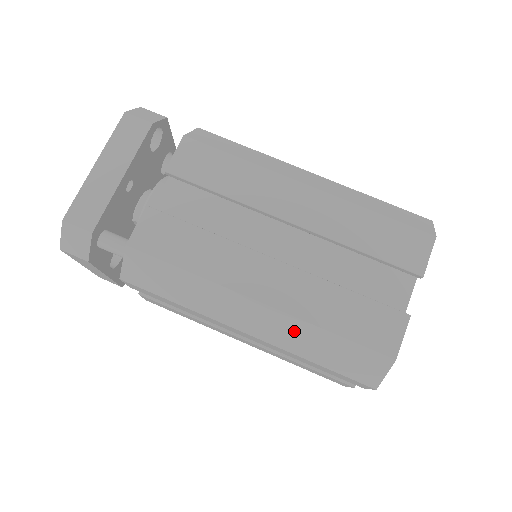
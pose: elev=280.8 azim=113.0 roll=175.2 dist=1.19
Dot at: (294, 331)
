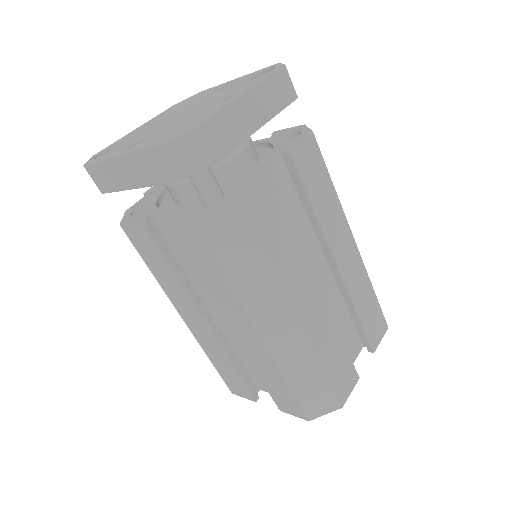
Dot at: (299, 355)
